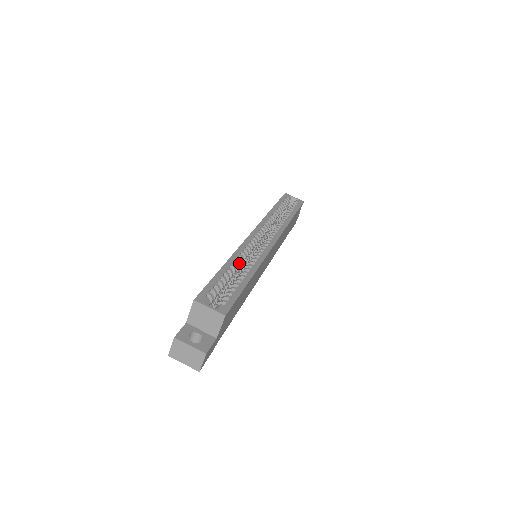
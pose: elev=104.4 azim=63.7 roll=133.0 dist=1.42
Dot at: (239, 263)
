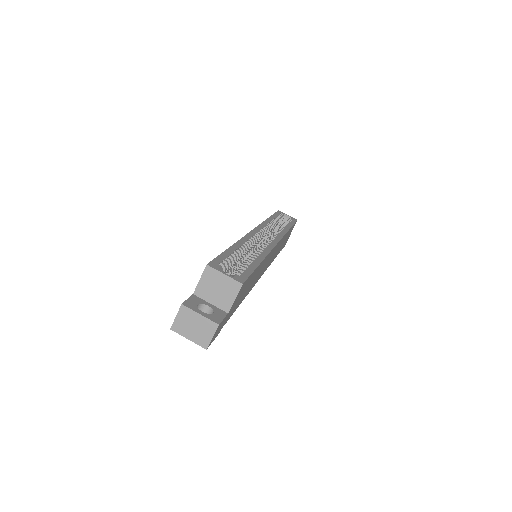
Dot at: (246, 249)
